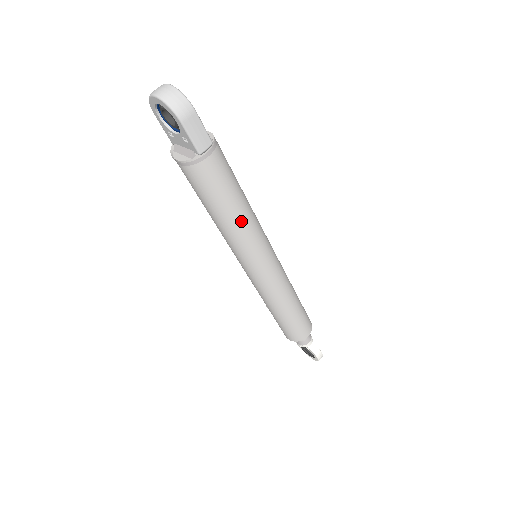
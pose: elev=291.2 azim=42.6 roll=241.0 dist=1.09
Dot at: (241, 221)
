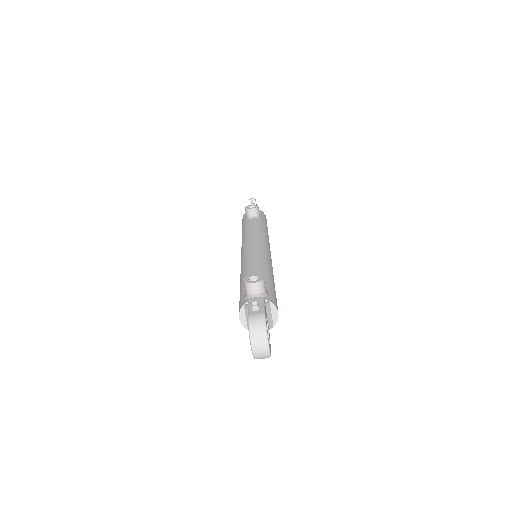
Dot at: occluded
